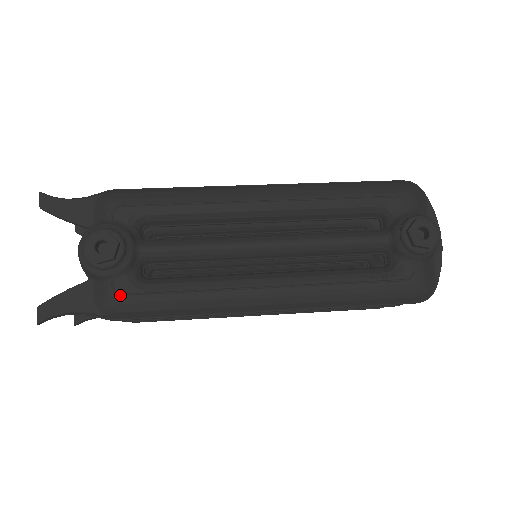
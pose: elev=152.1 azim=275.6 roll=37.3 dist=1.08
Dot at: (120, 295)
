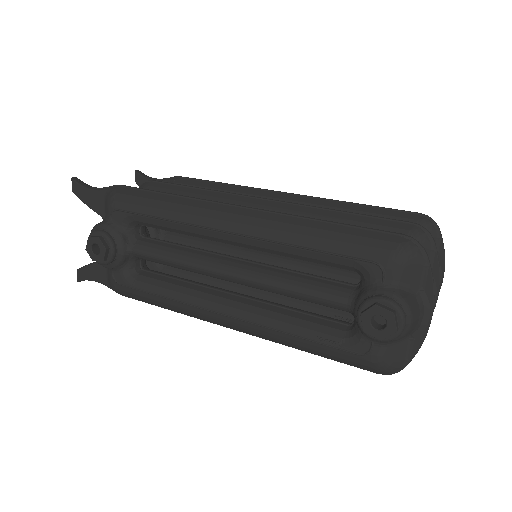
Dot at: (117, 284)
